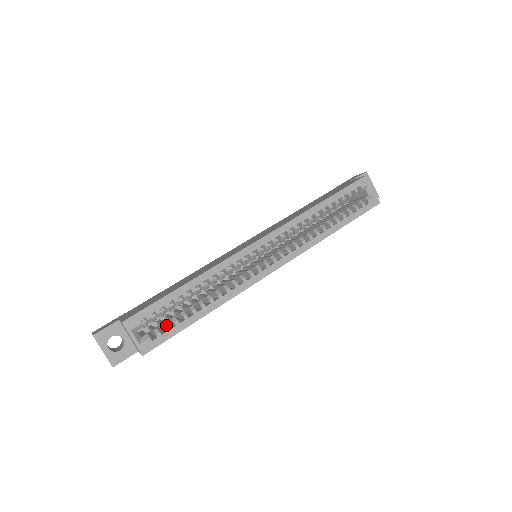
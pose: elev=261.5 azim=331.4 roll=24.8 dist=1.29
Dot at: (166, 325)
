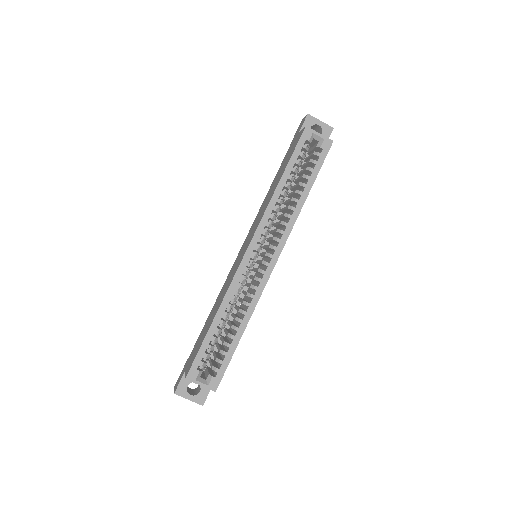
Dot at: (218, 360)
